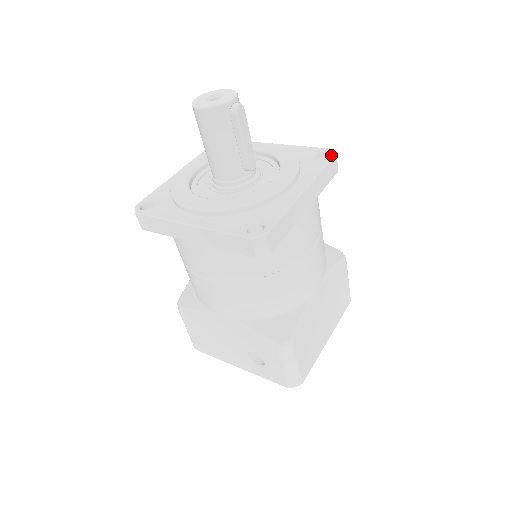
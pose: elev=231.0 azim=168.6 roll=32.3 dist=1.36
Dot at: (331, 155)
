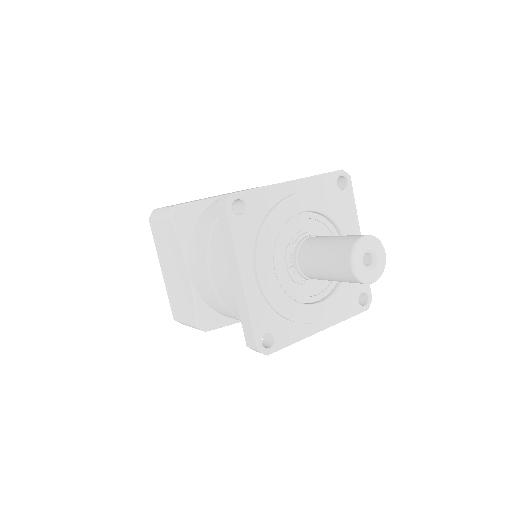
Dot at: (350, 182)
